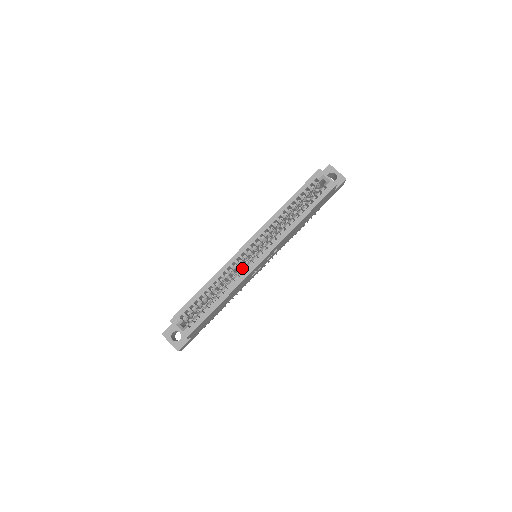
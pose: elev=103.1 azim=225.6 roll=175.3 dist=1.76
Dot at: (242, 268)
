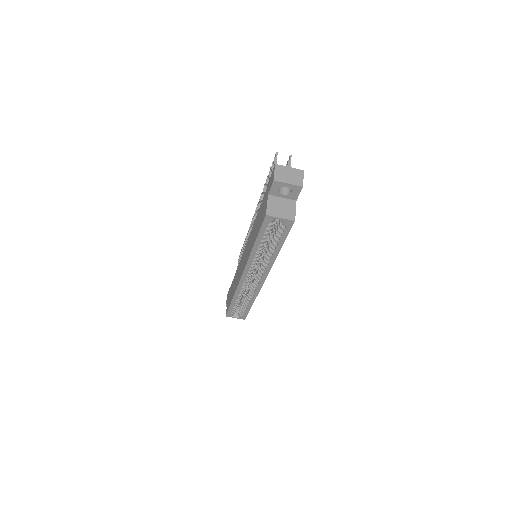
Dot at: (252, 286)
